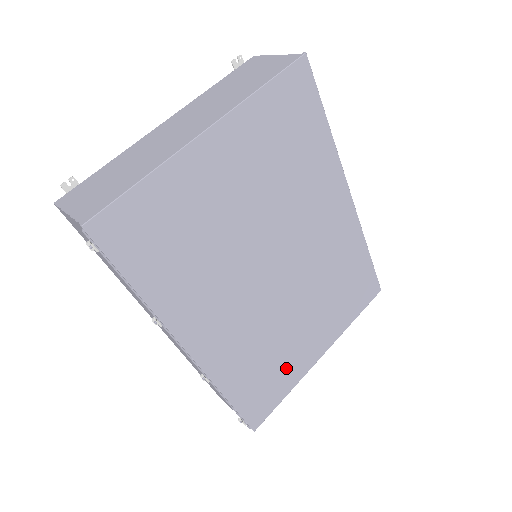
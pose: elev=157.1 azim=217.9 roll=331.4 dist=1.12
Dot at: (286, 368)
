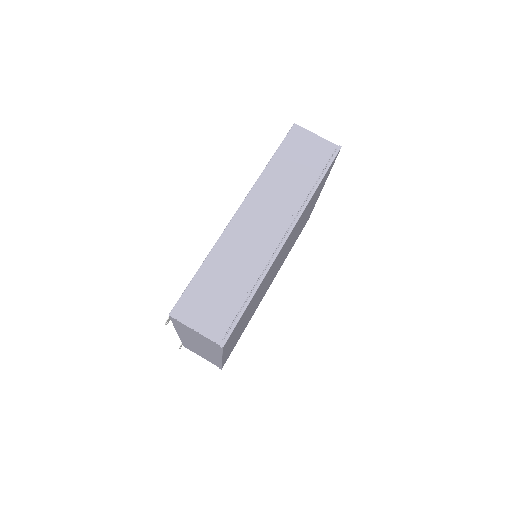
Dot at: occluded
